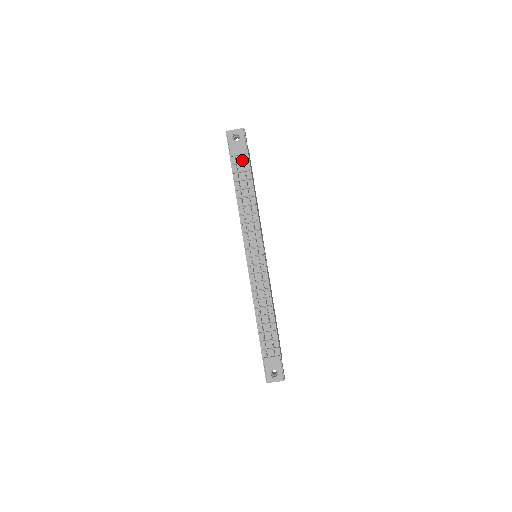
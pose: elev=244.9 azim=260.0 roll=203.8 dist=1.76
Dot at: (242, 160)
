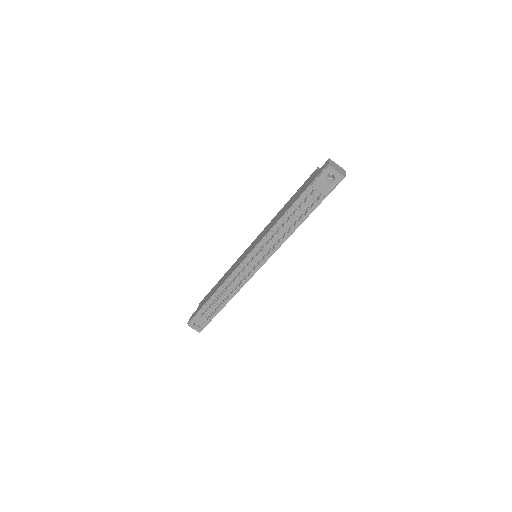
Dot at: (316, 197)
